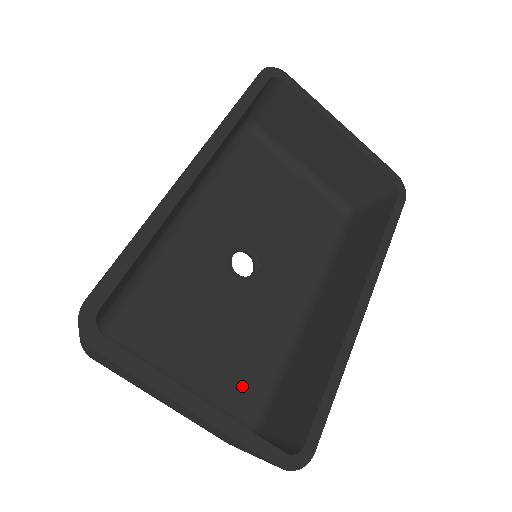
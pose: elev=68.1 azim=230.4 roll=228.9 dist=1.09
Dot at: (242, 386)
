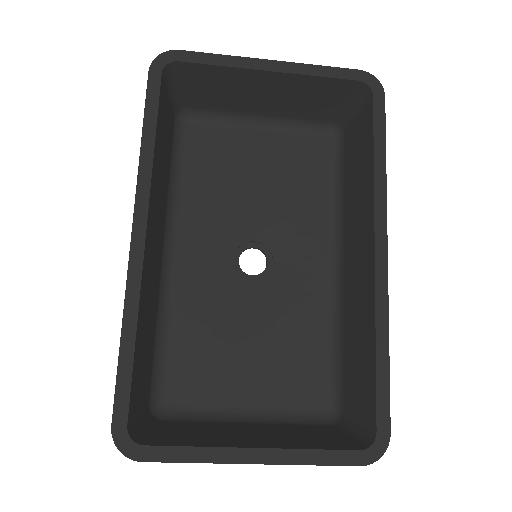
Dot at: (307, 379)
